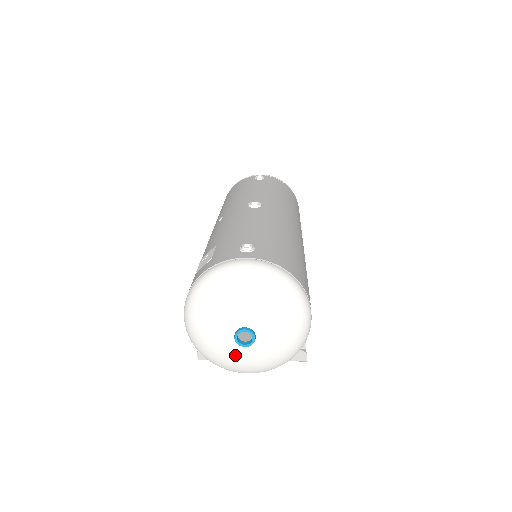
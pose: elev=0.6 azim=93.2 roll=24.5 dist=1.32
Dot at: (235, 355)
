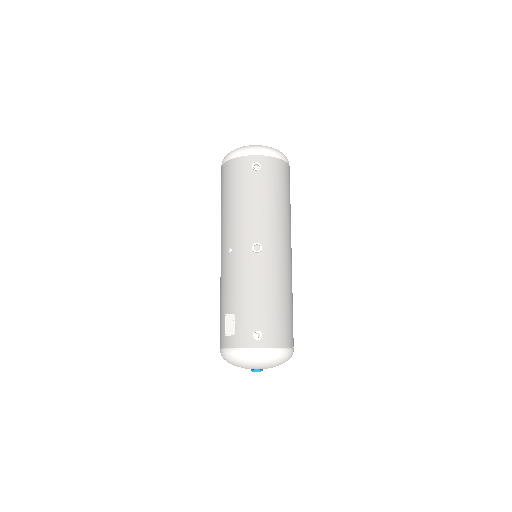
Dot at: occluded
